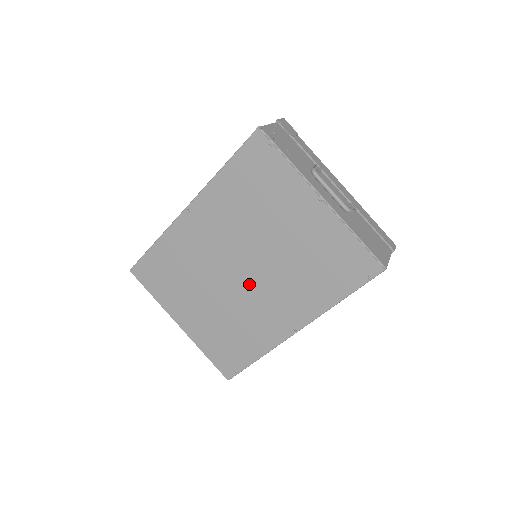
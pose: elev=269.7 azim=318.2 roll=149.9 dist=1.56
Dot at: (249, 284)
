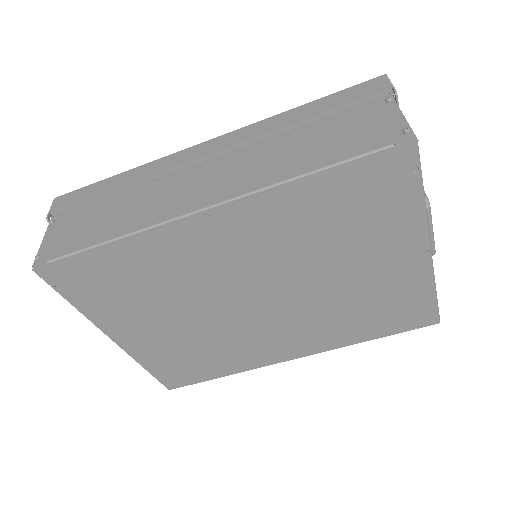
Dot at: (261, 314)
